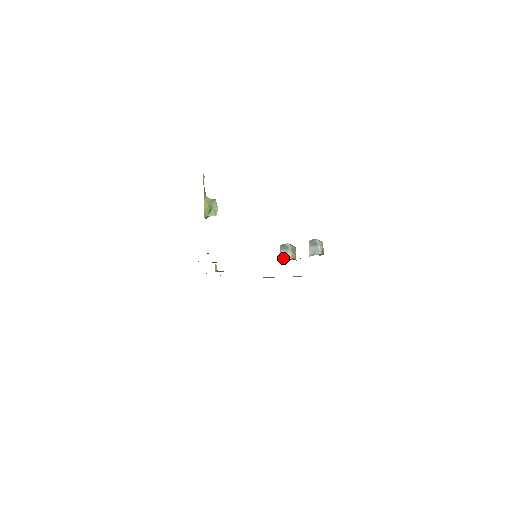
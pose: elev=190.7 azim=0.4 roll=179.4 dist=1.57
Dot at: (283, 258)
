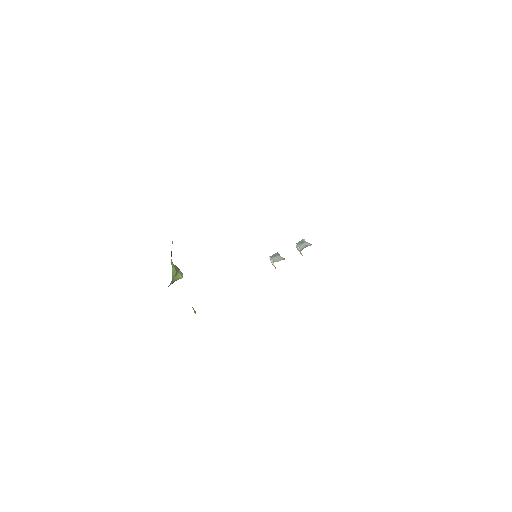
Dot at: (277, 261)
